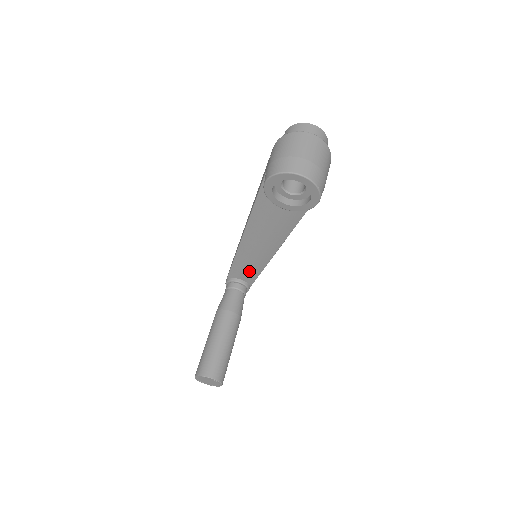
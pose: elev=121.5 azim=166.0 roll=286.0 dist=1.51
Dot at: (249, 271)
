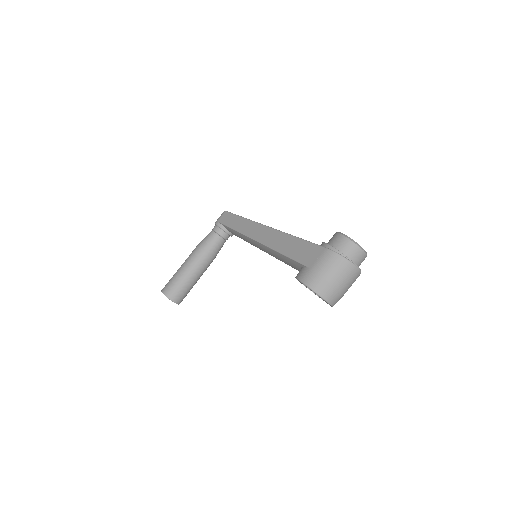
Dot at: (241, 238)
